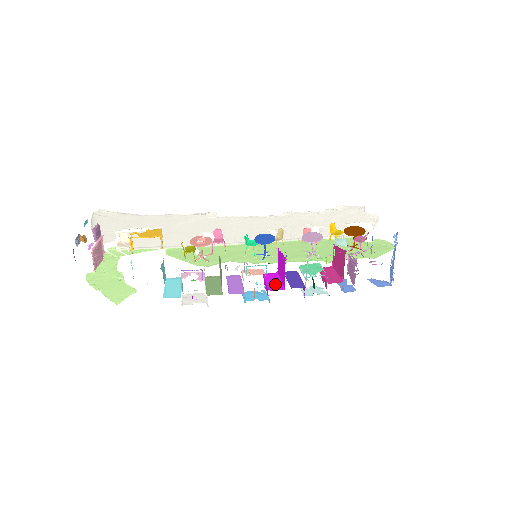
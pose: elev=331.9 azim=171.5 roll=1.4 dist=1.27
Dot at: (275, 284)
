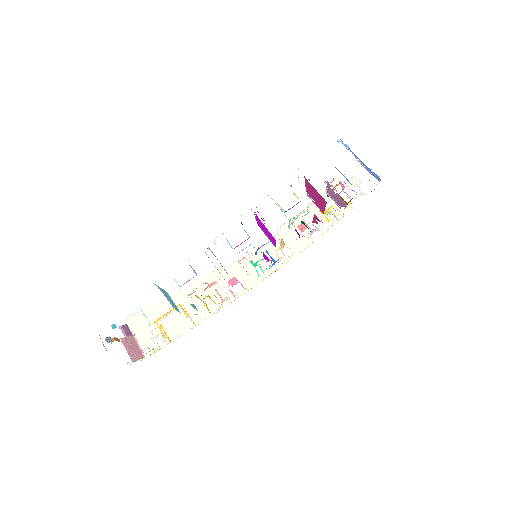
Dot at: occluded
